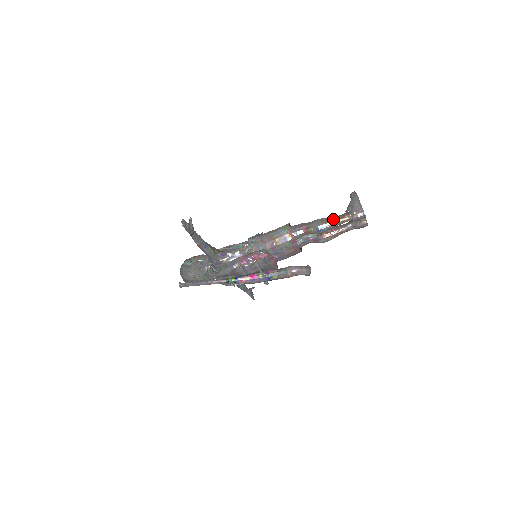
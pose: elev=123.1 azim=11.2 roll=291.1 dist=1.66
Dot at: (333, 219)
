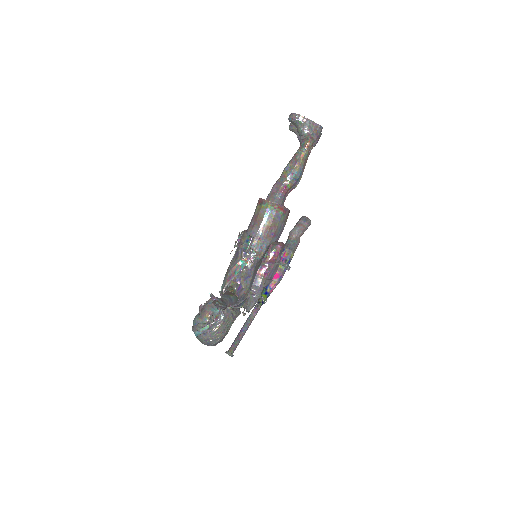
Dot at: (300, 157)
